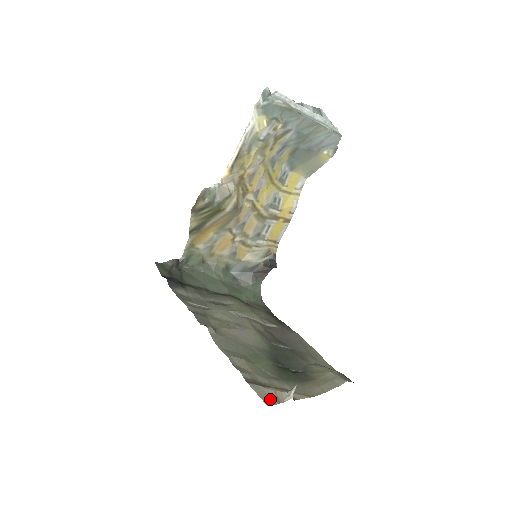
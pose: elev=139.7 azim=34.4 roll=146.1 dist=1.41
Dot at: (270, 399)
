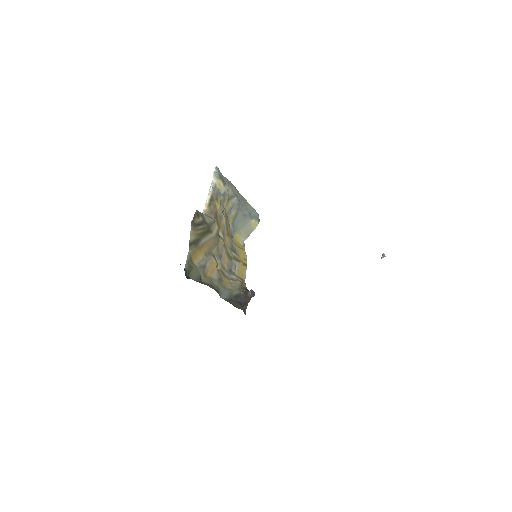
Dot at: occluded
